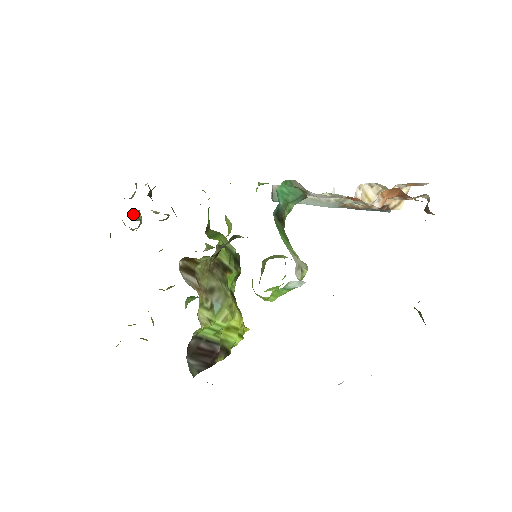
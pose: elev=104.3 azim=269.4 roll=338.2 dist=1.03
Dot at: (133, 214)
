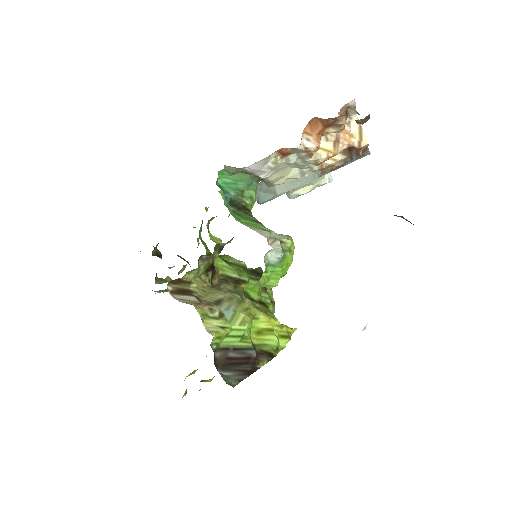
Dot at: (160, 280)
